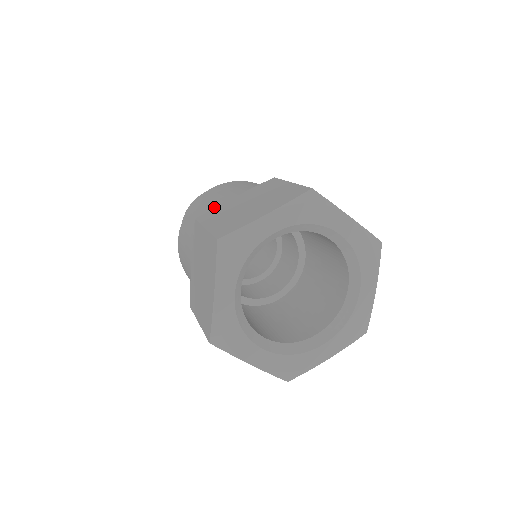
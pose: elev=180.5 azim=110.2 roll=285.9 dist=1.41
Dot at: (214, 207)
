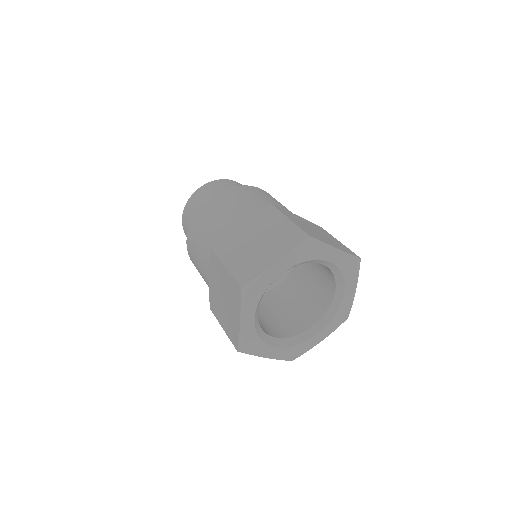
Dot at: (222, 229)
